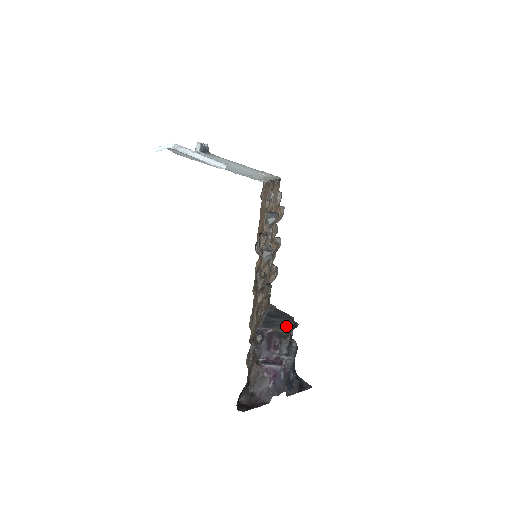
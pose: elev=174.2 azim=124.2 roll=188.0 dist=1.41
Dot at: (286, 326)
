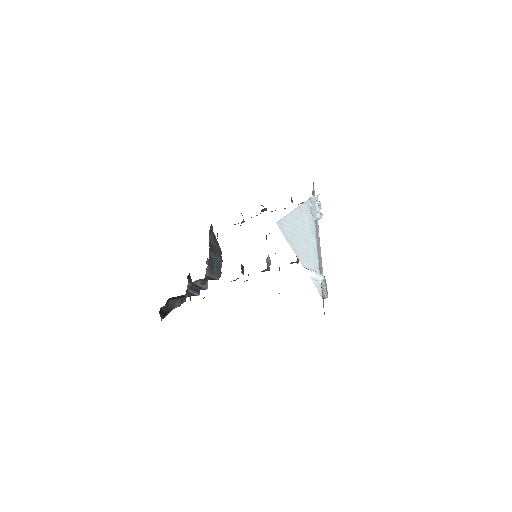
Dot at: (220, 271)
